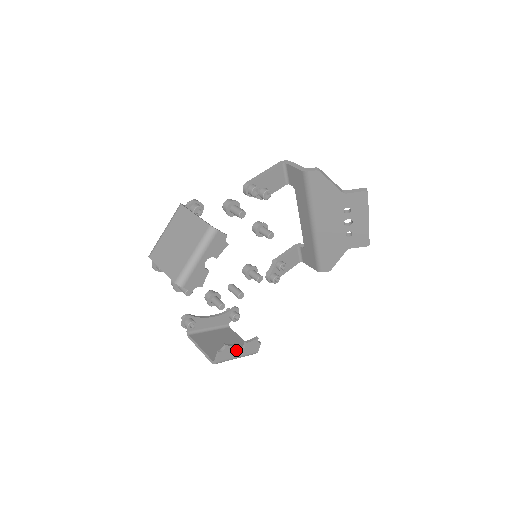
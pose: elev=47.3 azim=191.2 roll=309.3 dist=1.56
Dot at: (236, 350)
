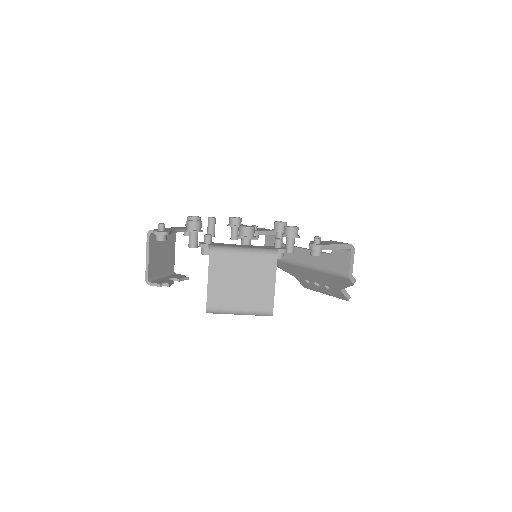
Dot at: occluded
